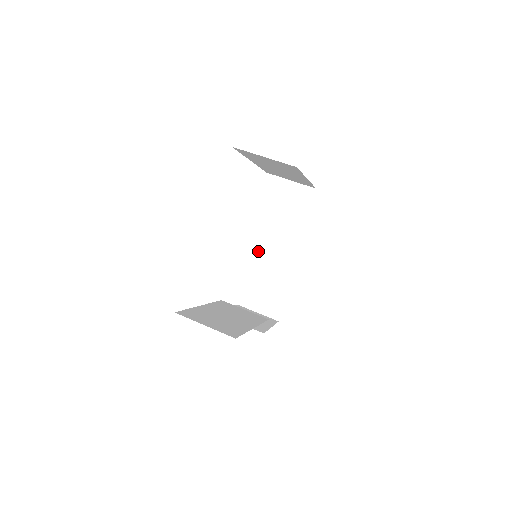
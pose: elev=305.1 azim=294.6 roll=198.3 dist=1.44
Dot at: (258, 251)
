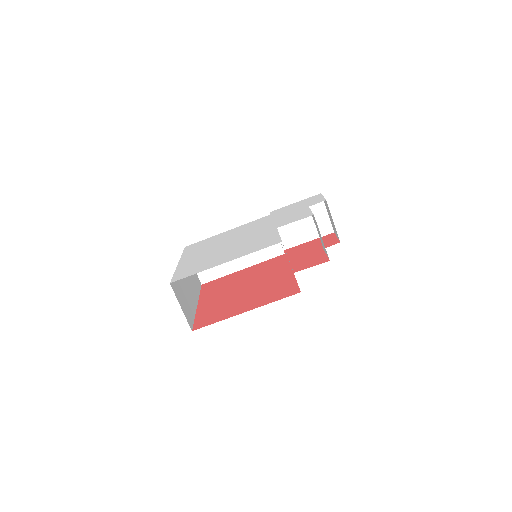
Dot at: occluded
